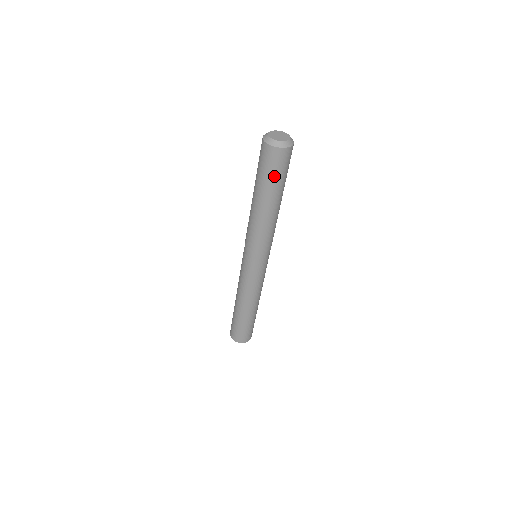
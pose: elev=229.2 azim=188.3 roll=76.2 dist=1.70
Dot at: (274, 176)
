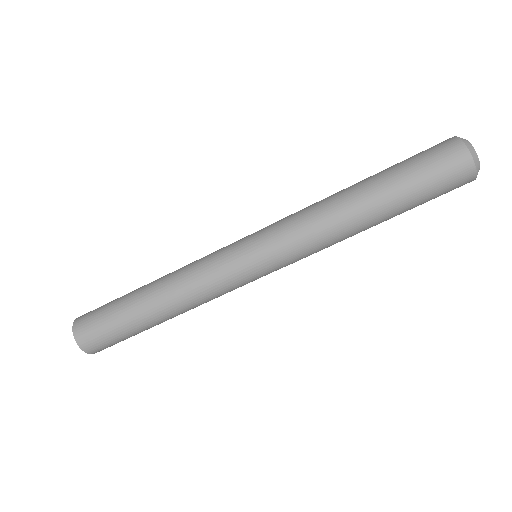
Dot at: (422, 179)
